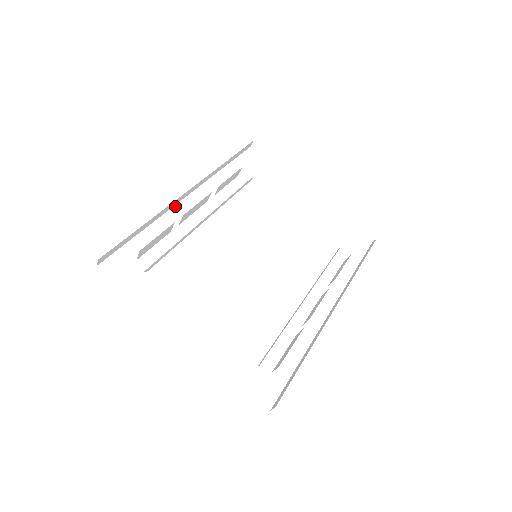
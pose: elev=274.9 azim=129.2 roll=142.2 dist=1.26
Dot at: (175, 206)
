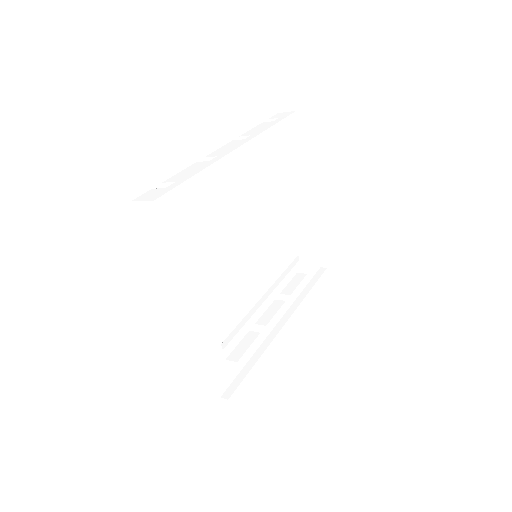
Dot at: occluded
